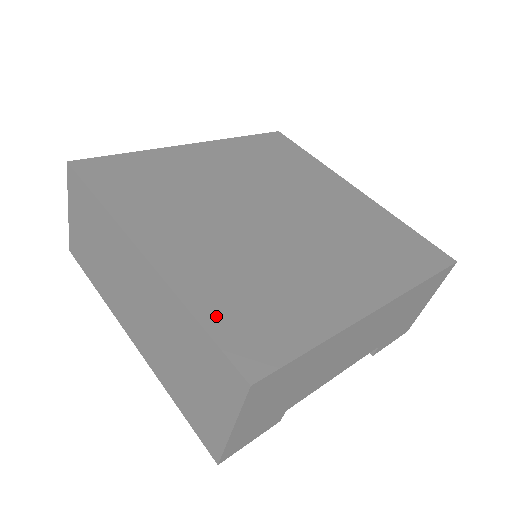
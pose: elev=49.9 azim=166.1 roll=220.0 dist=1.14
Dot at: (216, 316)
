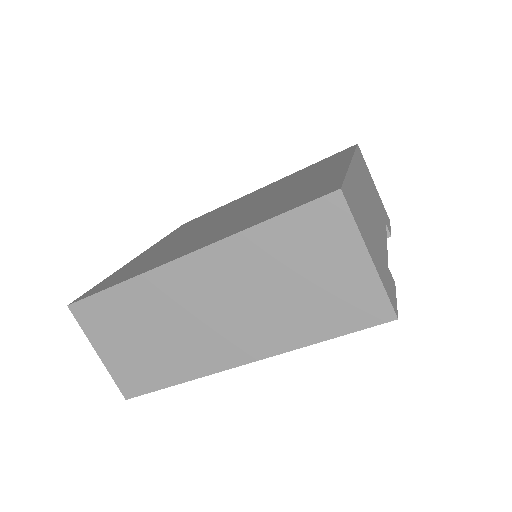
Dot at: (275, 213)
